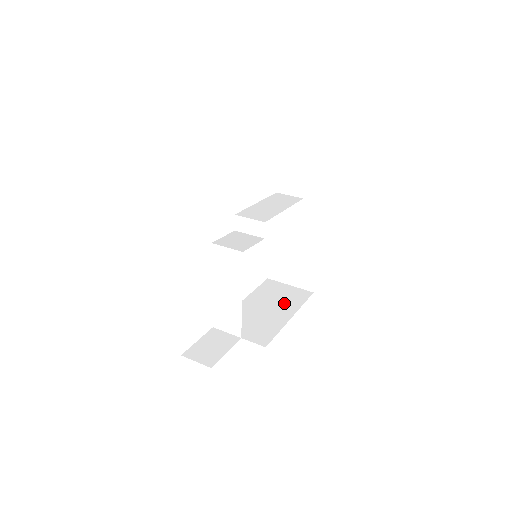
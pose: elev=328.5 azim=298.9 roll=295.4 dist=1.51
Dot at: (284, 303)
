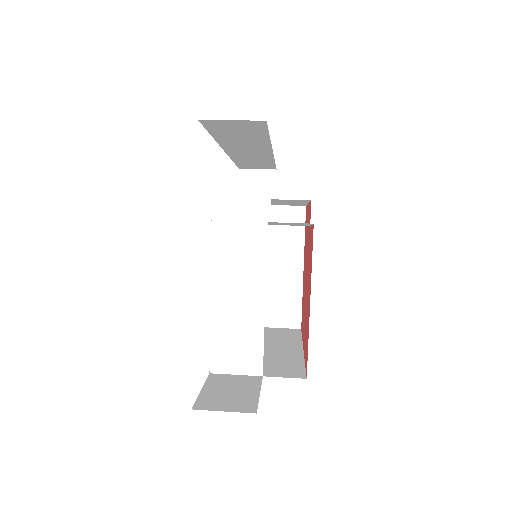
Dot at: (279, 340)
